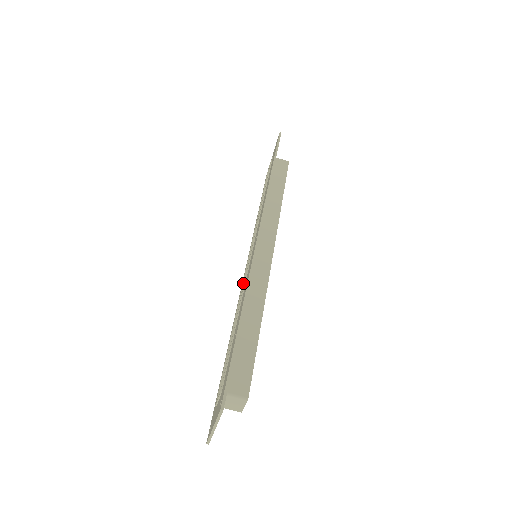
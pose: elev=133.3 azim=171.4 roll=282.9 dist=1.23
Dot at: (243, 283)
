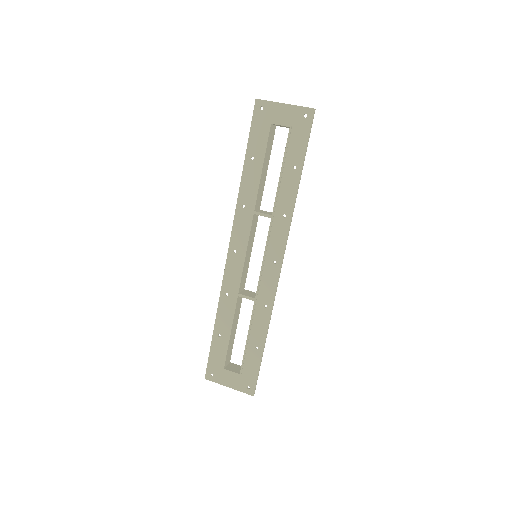
Dot at: (242, 278)
